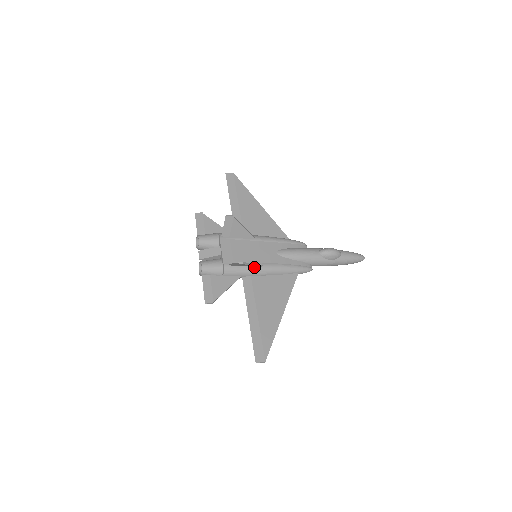
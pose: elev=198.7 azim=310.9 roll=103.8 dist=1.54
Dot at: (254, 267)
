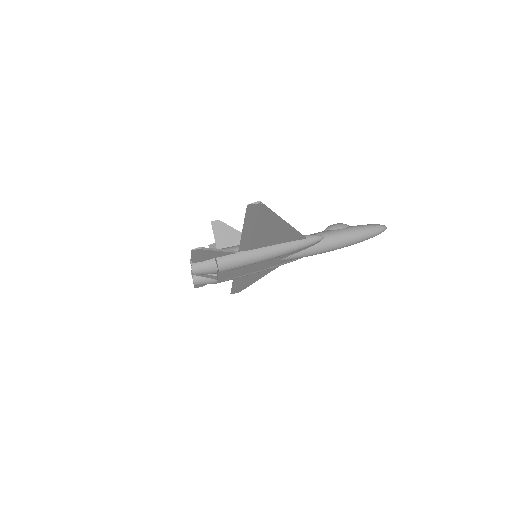
Dot at: occluded
